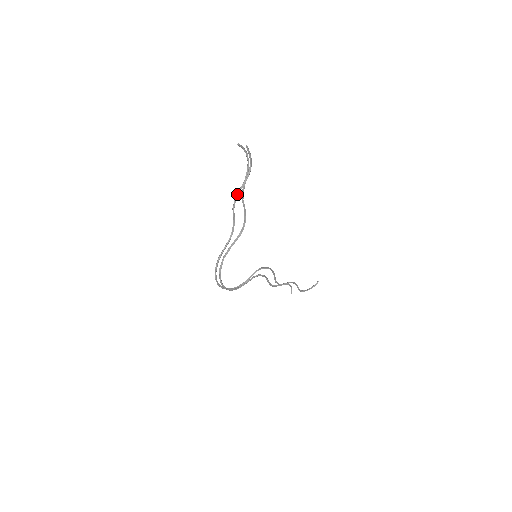
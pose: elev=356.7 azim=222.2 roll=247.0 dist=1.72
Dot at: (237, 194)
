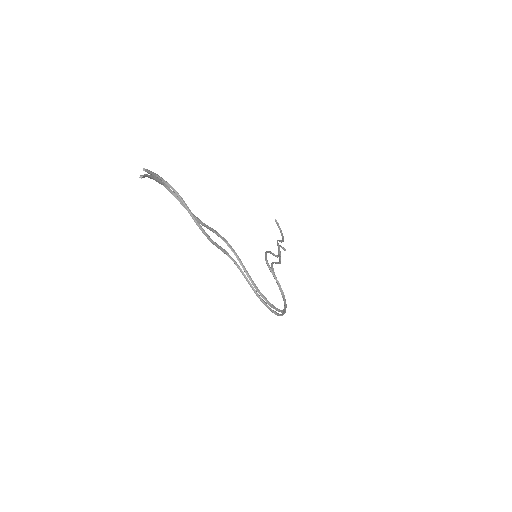
Dot at: (197, 224)
